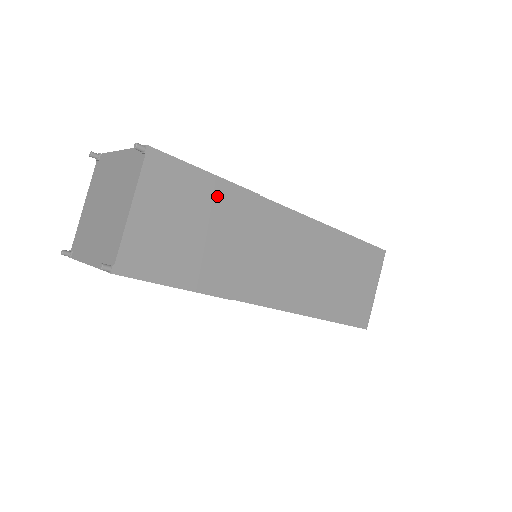
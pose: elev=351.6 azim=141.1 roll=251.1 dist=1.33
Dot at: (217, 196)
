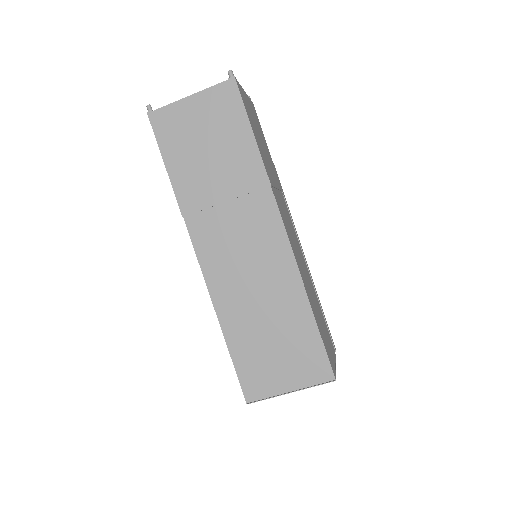
Dot at: (242, 149)
